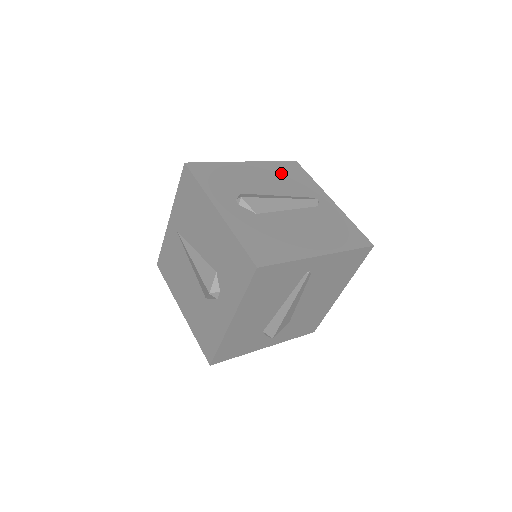
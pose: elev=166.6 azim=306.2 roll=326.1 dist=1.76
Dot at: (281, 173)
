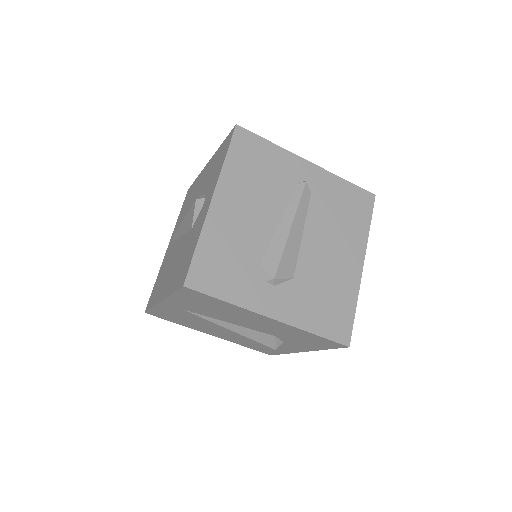
Dot at: (249, 174)
